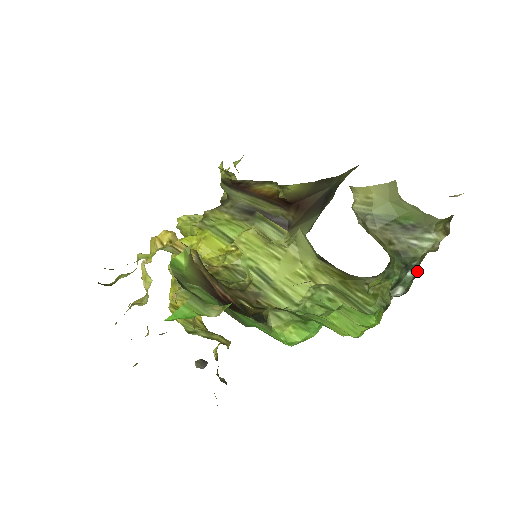
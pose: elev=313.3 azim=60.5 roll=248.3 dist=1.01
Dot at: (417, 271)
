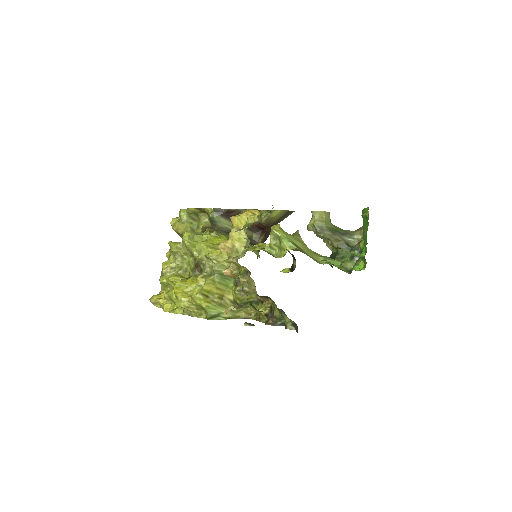
Dot at: occluded
